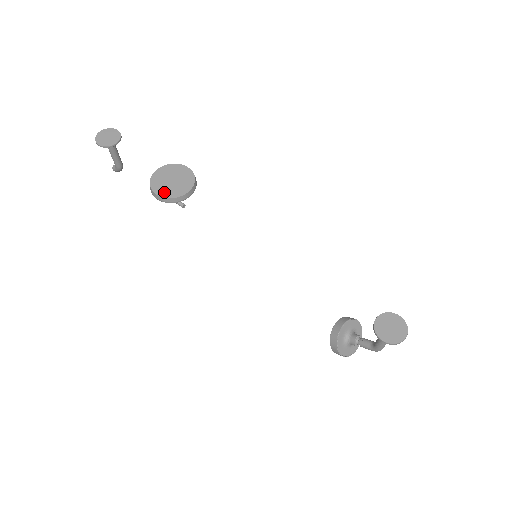
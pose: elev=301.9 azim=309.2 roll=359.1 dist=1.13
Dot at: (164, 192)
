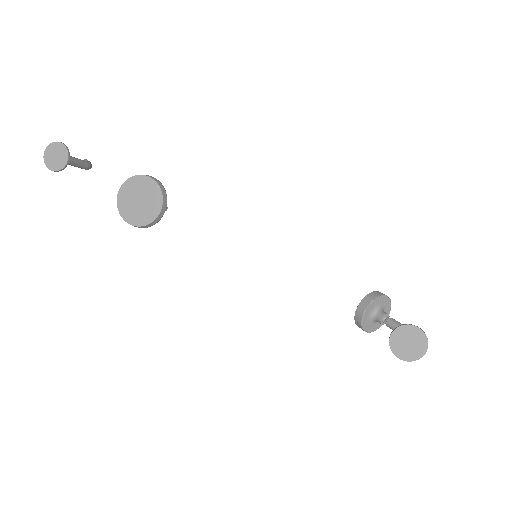
Dot at: (136, 219)
